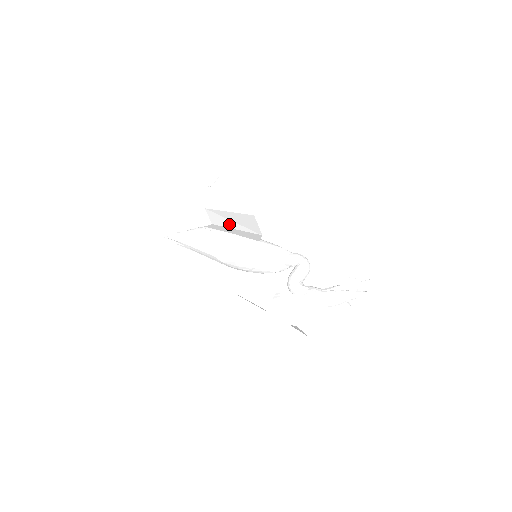
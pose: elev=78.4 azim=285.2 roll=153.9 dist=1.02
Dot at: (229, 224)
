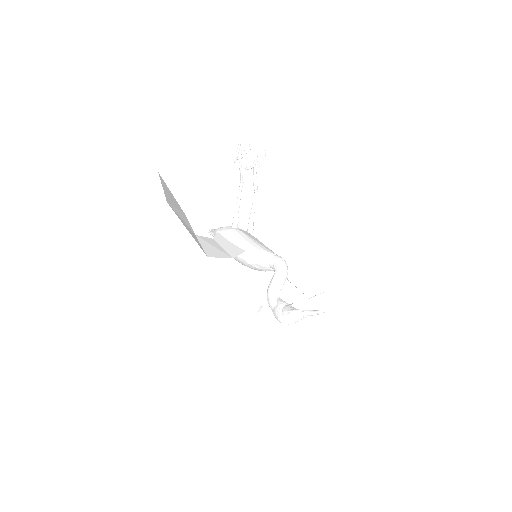
Dot at: (215, 245)
